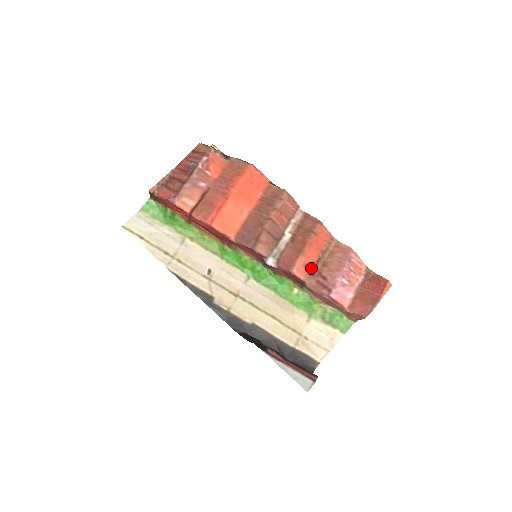
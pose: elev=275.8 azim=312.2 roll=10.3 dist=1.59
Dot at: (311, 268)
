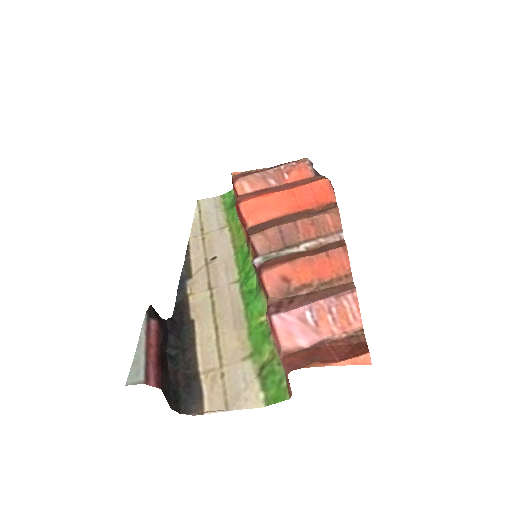
Dot at: (289, 286)
